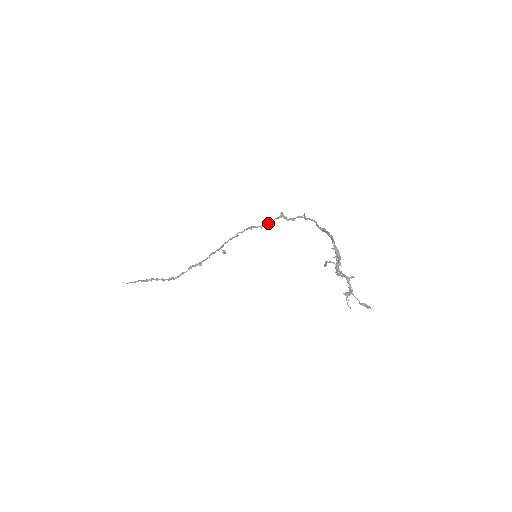
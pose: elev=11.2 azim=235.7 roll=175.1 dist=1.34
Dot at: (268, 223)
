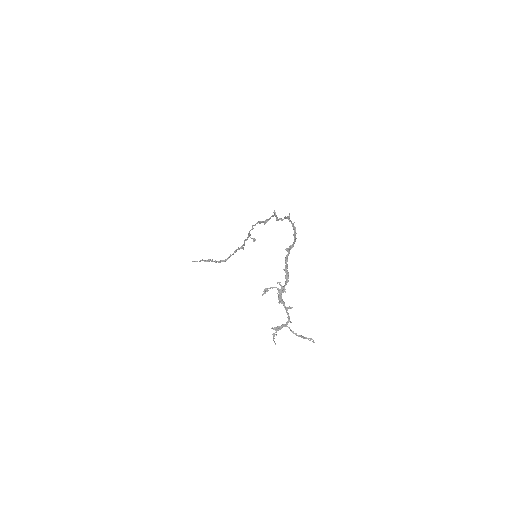
Dot at: occluded
